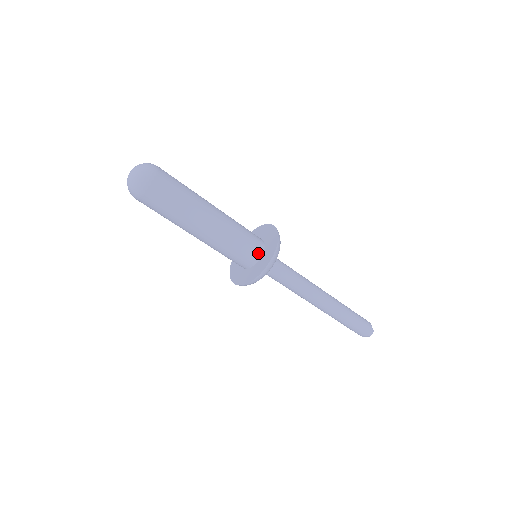
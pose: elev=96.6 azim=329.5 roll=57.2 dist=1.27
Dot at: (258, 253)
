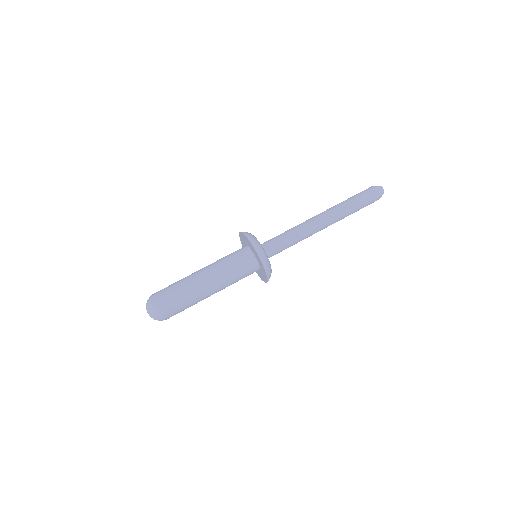
Dot at: (246, 250)
